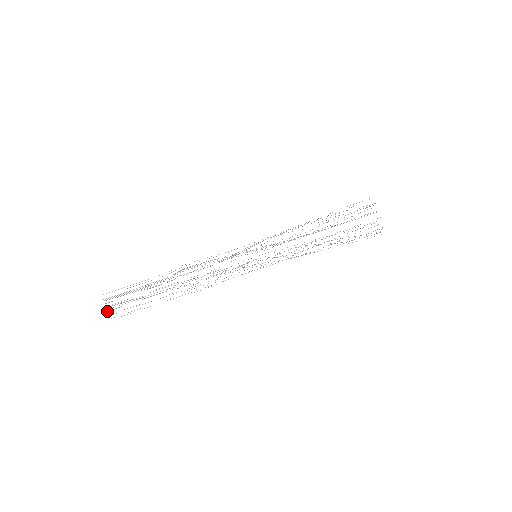
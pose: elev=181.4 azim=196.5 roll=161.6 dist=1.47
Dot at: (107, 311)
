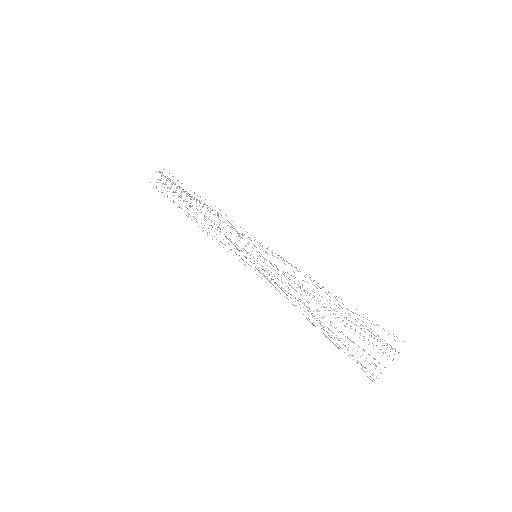
Dot at: occluded
